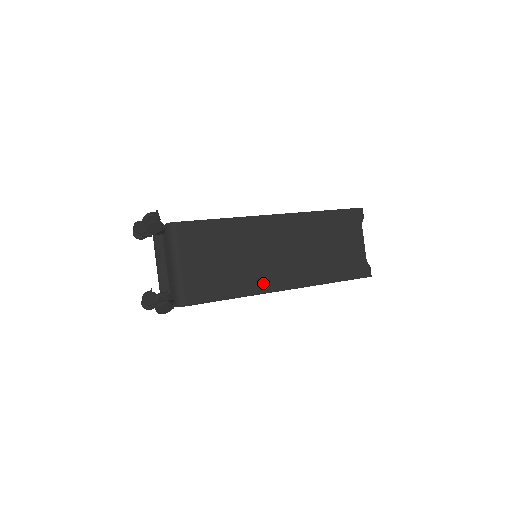
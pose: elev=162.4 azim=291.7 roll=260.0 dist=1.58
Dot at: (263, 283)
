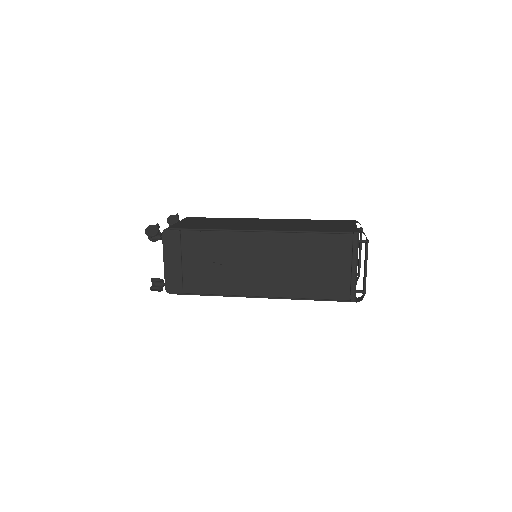
Dot at: (240, 228)
